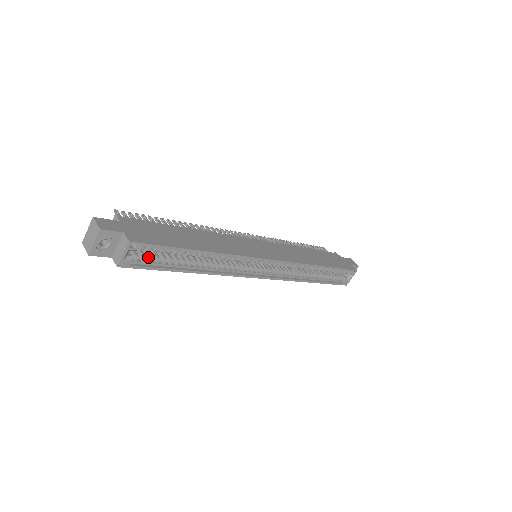
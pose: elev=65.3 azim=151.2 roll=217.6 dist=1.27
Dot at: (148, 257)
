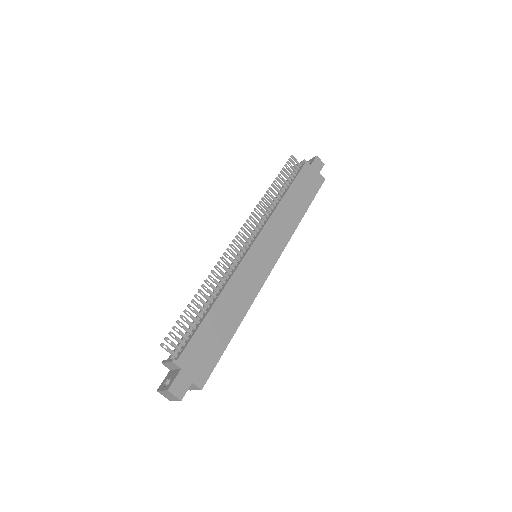
Dot at: occluded
